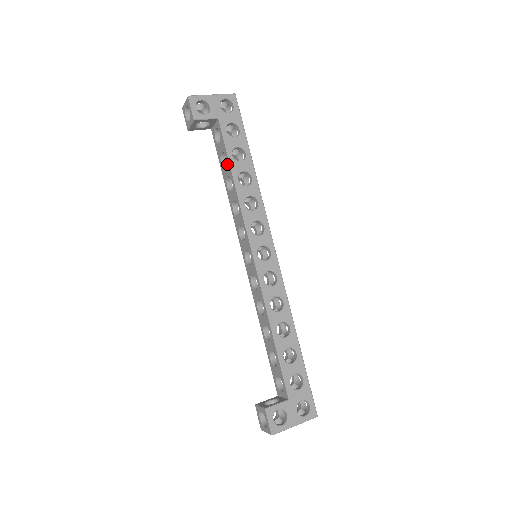
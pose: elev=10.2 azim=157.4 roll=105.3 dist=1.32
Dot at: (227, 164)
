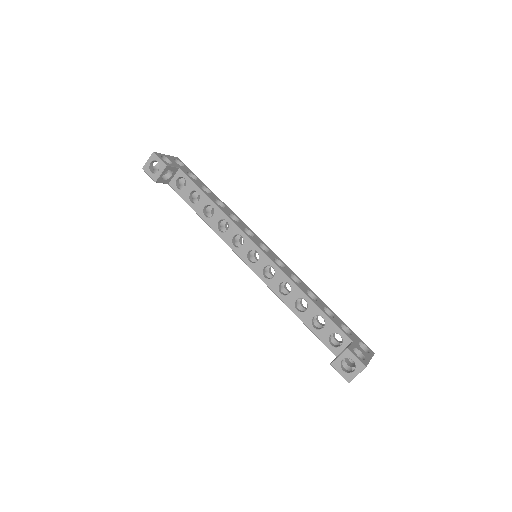
Dot at: (201, 196)
